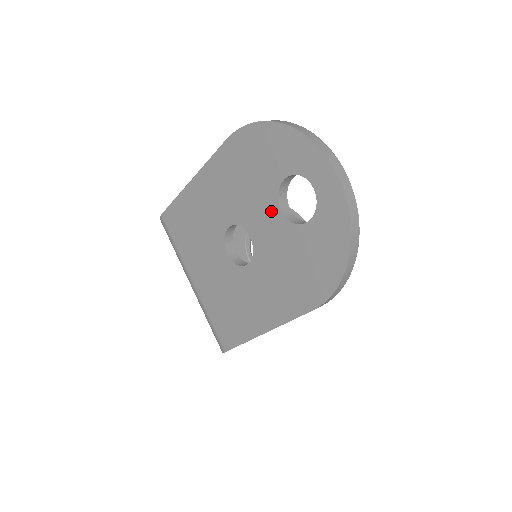
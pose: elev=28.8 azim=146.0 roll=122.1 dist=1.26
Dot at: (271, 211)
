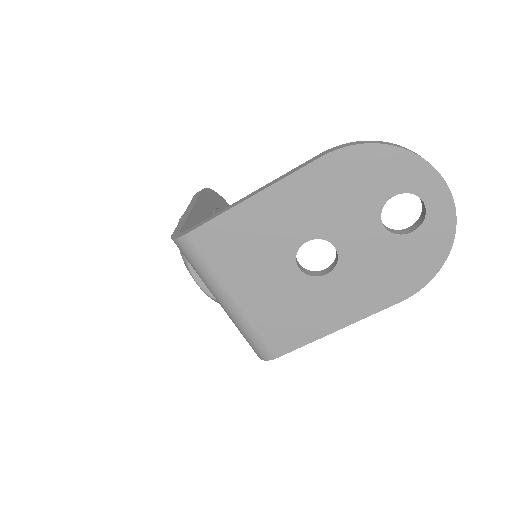
Dot at: (370, 225)
